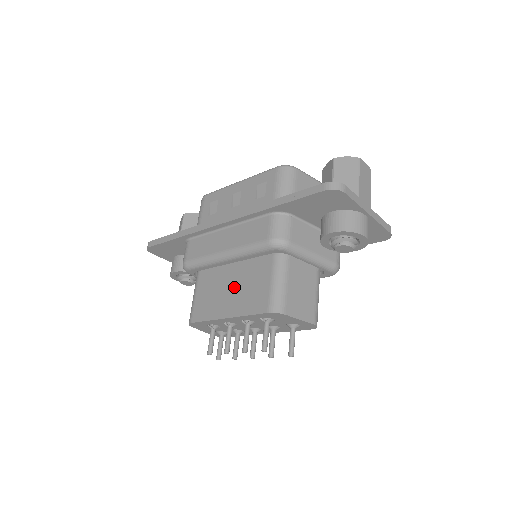
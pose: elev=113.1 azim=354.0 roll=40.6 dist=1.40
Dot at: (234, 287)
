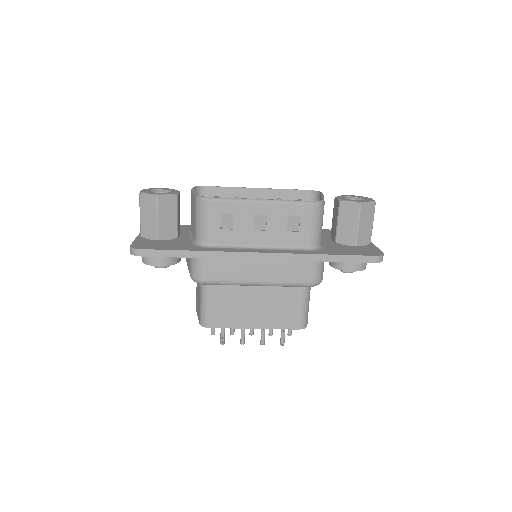
Dot at: (260, 304)
